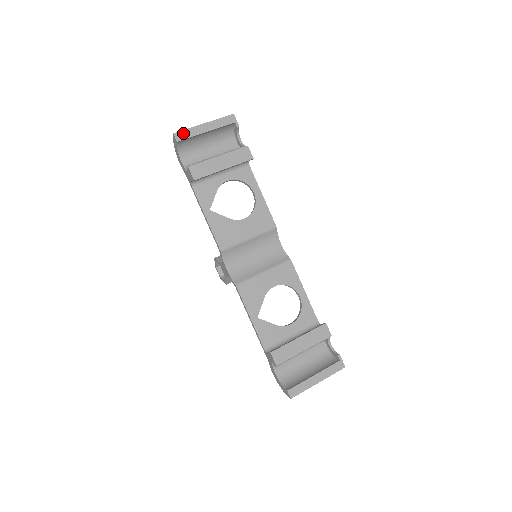
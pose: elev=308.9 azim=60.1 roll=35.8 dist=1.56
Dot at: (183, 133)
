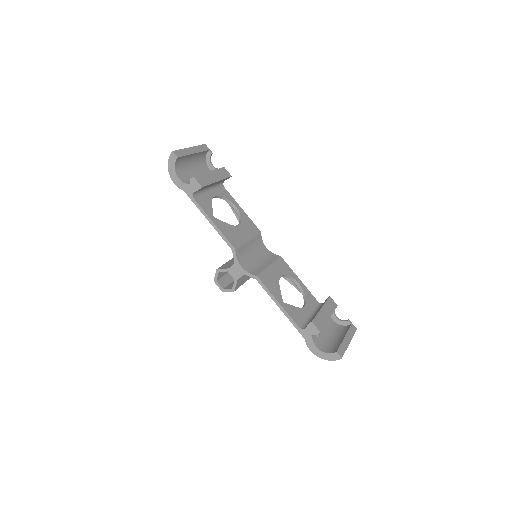
Dot at: (179, 152)
